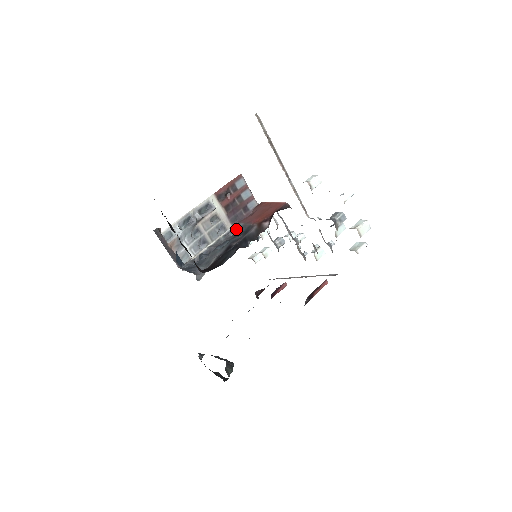
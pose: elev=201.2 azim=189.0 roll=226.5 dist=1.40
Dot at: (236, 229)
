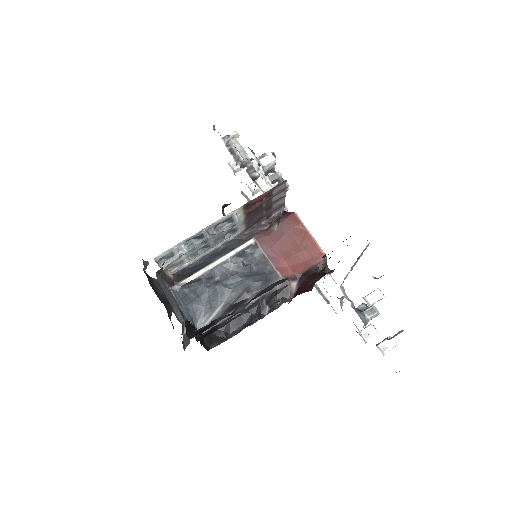
Dot at: (251, 249)
